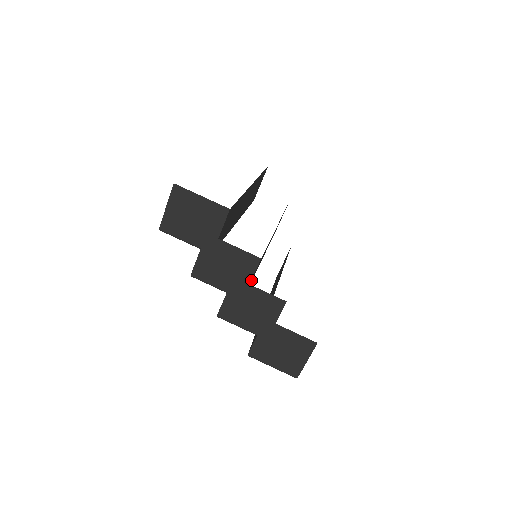
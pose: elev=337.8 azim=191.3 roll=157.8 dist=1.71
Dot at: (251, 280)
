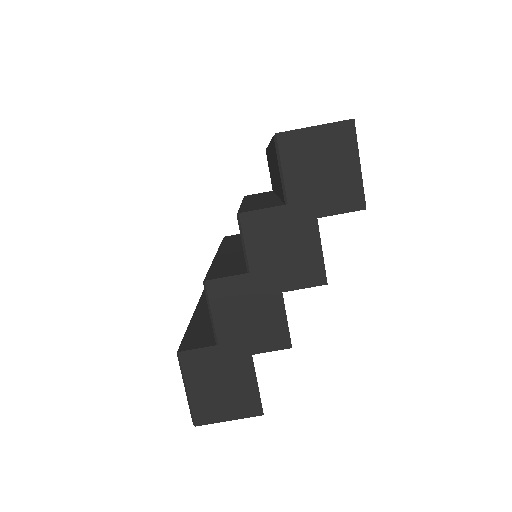
Dot at: occluded
